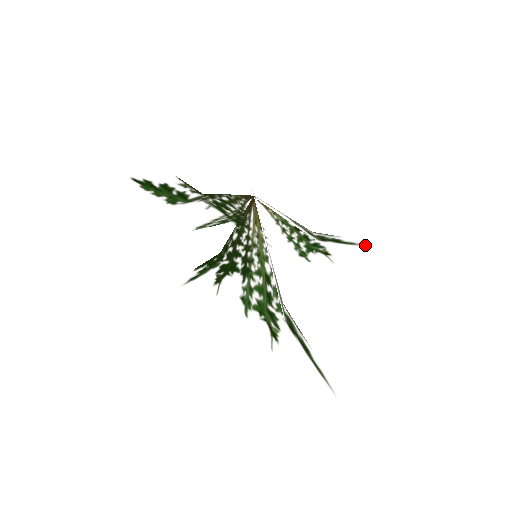
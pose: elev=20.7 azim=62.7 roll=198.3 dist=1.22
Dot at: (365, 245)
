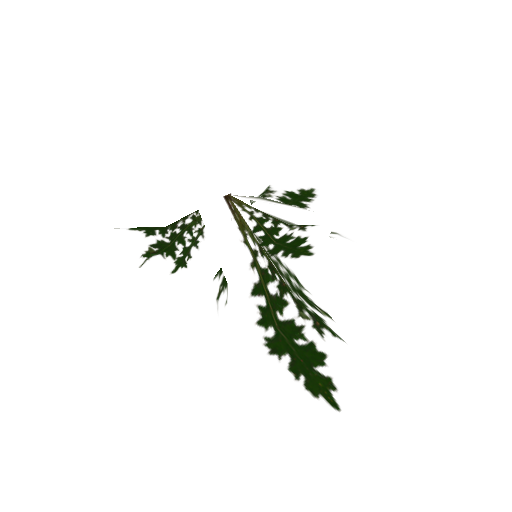
Dot at: (315, 254)
